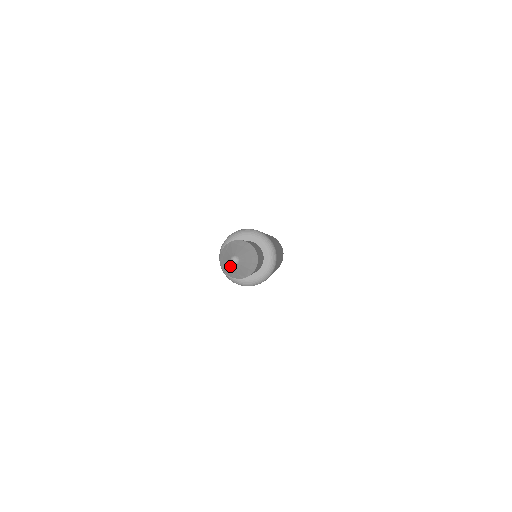
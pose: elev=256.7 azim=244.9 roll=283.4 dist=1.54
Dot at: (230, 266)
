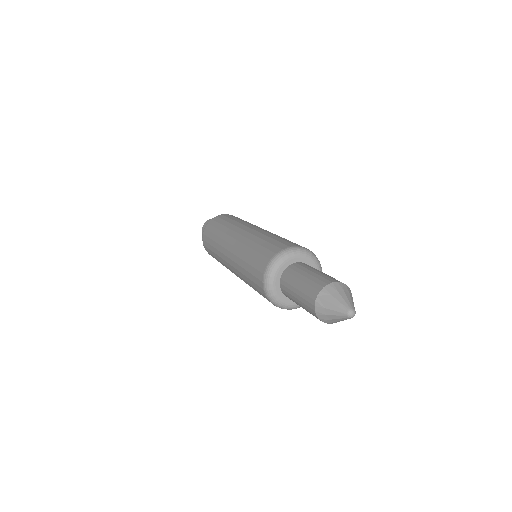
Dot at: occluded
